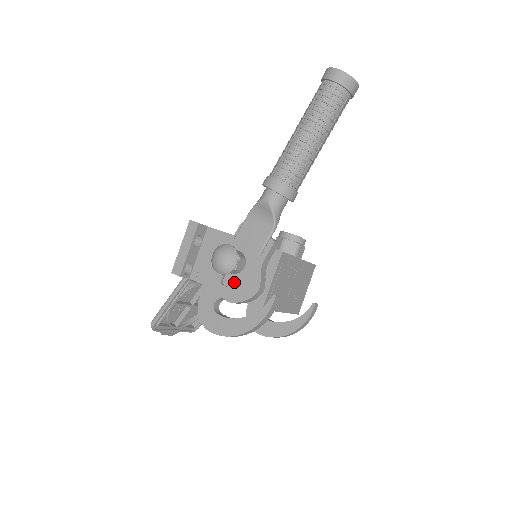
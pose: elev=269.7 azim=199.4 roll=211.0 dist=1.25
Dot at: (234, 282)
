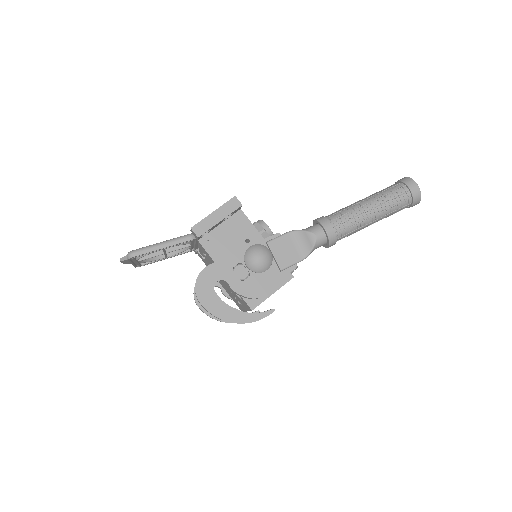
Dot at: (245, 276)
